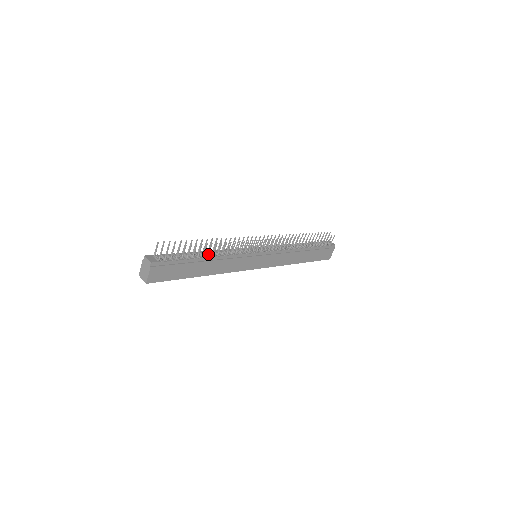
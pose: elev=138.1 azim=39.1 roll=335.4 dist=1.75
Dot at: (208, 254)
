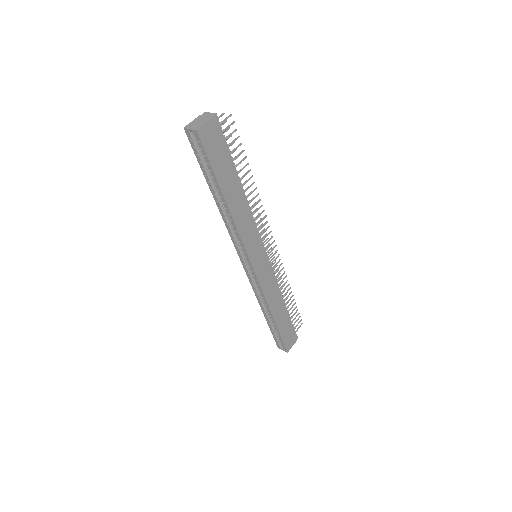
Dot at: (243, 184)
